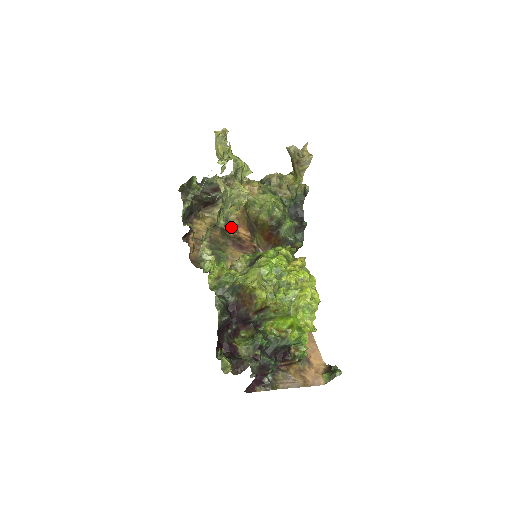
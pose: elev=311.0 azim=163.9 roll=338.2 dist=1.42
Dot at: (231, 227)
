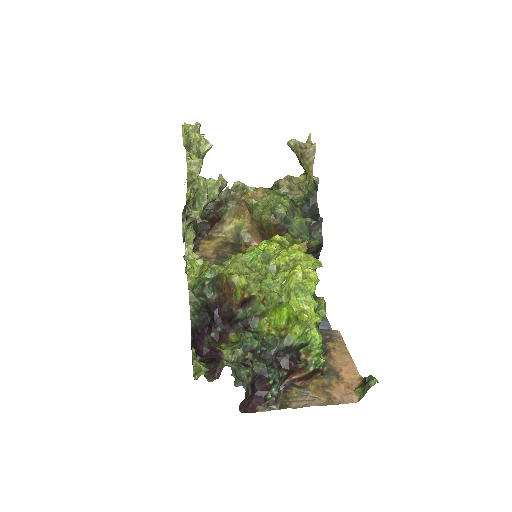
Dot at: (244, 243)
